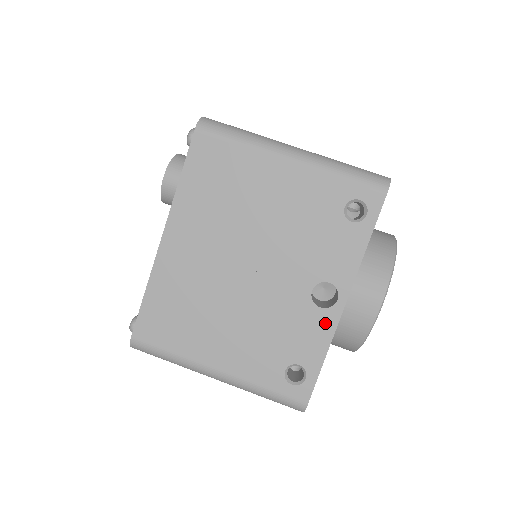
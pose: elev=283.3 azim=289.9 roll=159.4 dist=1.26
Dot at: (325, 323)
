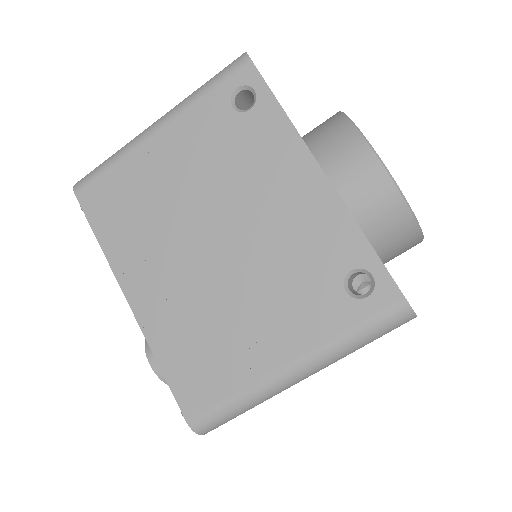
Dot at: occluded
